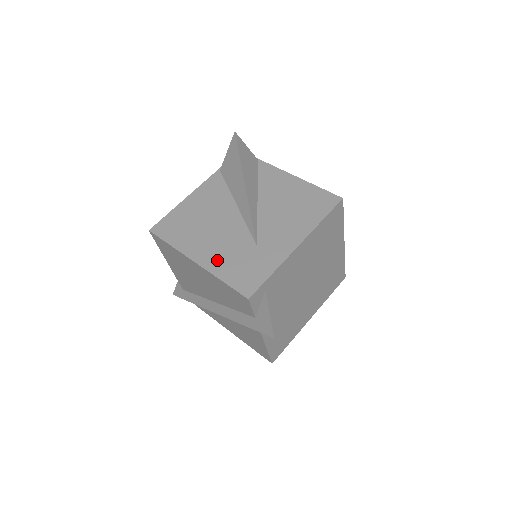
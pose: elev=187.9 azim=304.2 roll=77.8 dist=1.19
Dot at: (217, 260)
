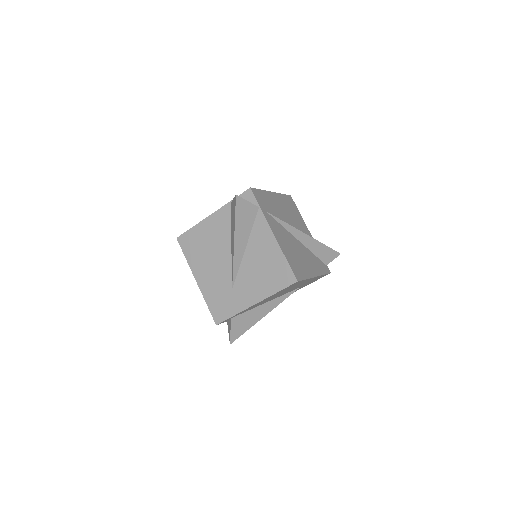
Dot at: (208, 287)
